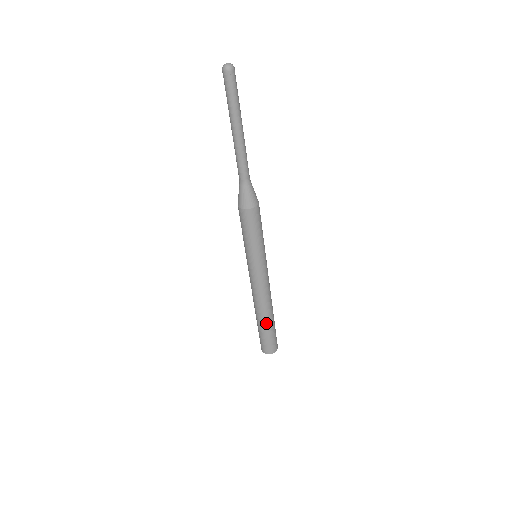
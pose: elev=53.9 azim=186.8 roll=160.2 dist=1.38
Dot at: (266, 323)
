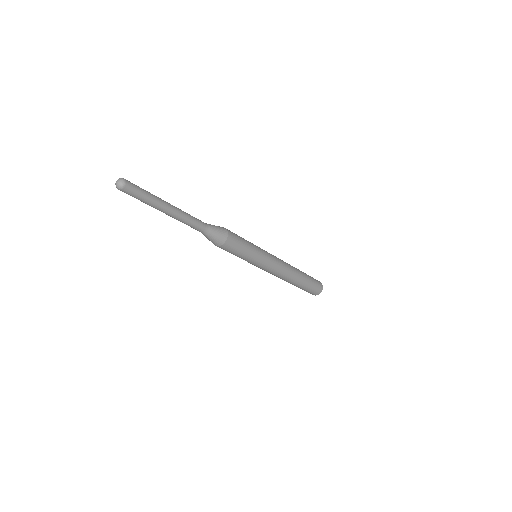
Dot at: occluded
